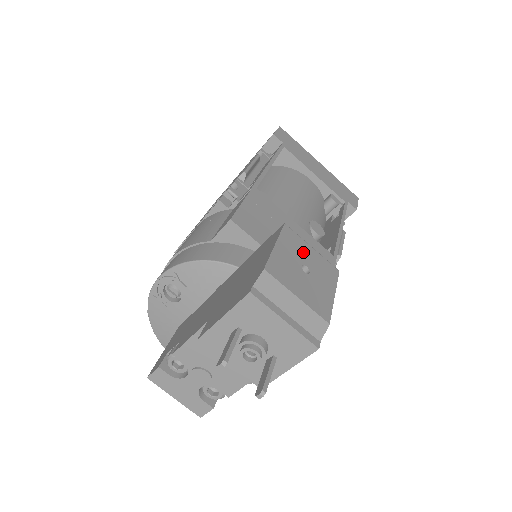
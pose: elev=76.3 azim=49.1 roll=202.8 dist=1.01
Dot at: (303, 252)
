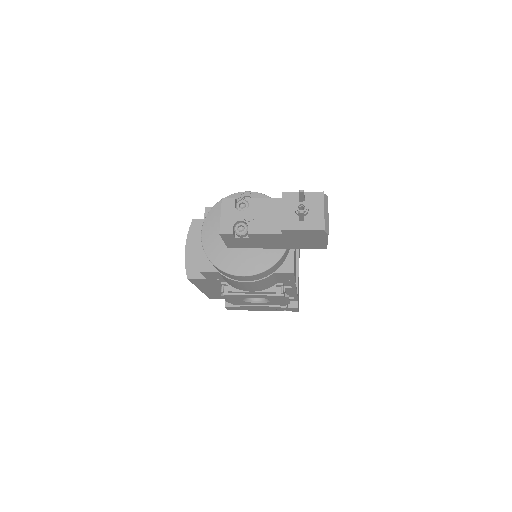
Dot at: occluded
